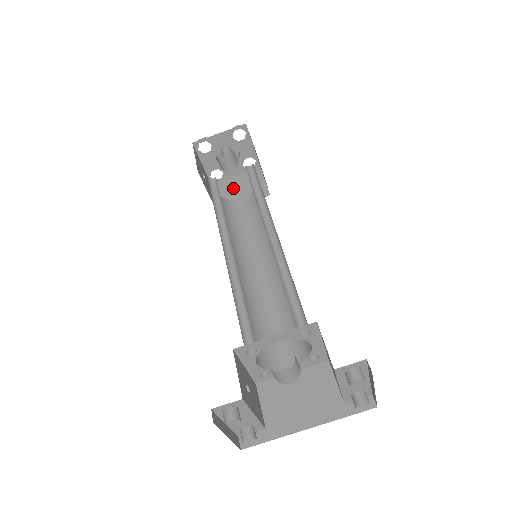
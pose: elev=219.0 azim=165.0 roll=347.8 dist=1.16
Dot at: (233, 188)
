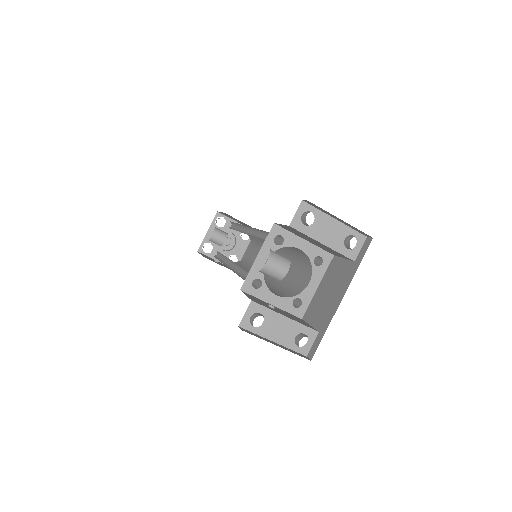
Dot at: occluded
